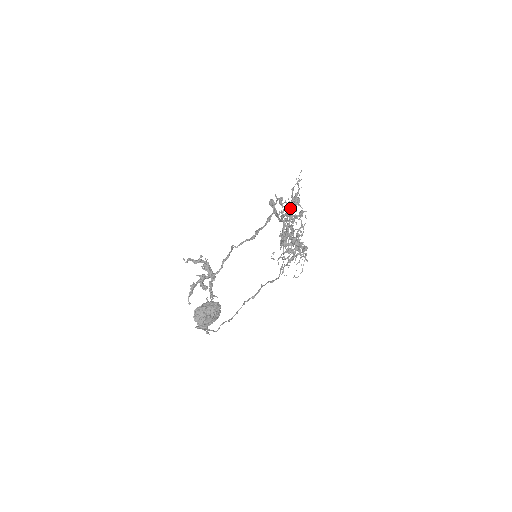
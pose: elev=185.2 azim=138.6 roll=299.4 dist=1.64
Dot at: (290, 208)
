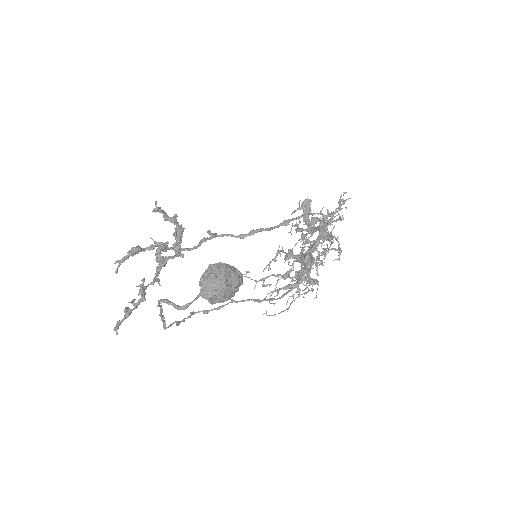
Dot at: occluded
